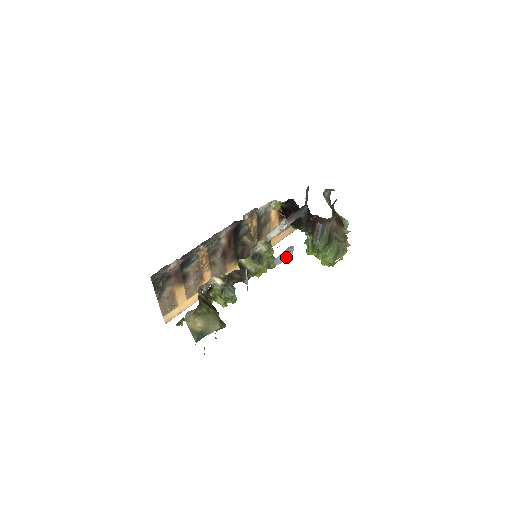
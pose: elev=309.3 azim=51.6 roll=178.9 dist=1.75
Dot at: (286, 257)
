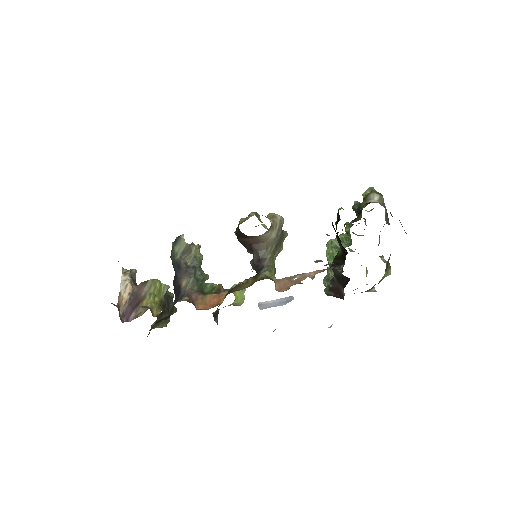
Dot at: (275, 306)
